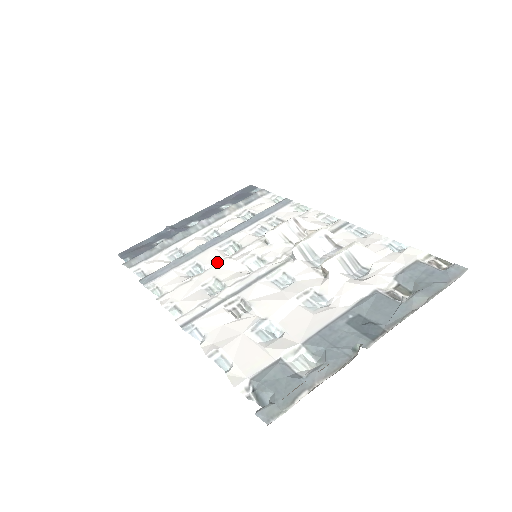
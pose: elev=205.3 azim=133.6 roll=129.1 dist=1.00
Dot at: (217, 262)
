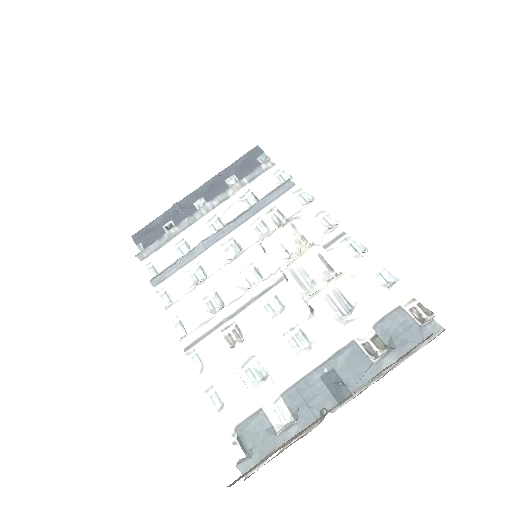
Dot at: (218, 269)
